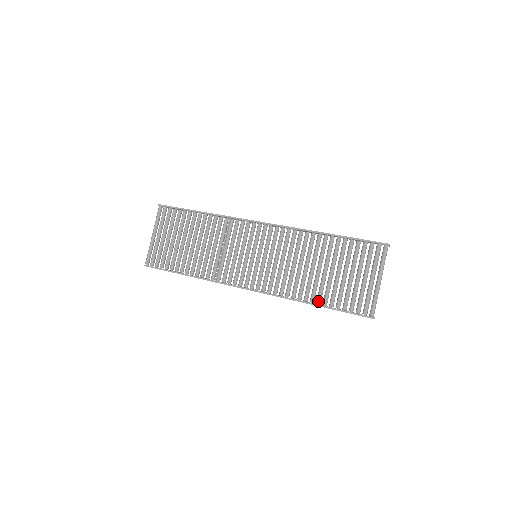
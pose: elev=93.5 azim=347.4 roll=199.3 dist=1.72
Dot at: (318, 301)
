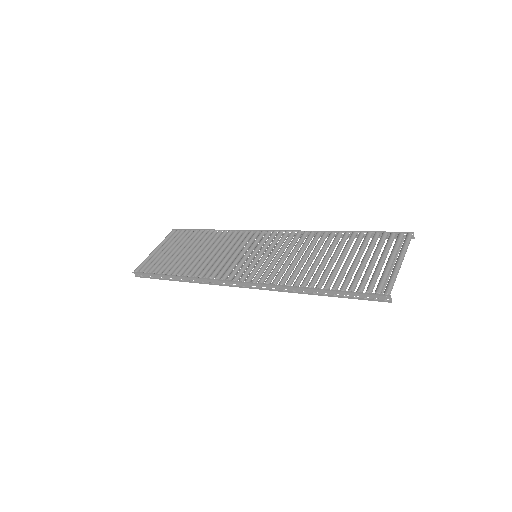
Dot at: (318, 284)
